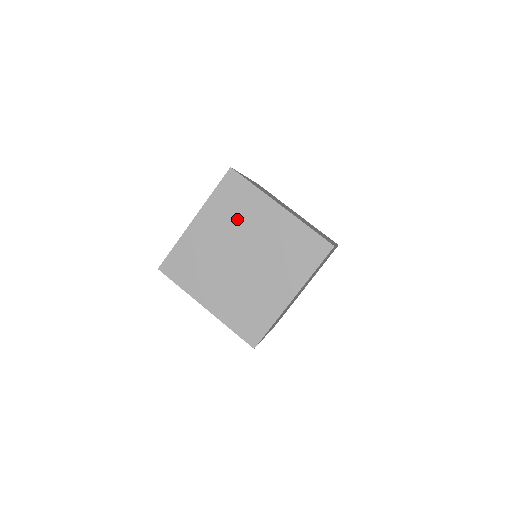
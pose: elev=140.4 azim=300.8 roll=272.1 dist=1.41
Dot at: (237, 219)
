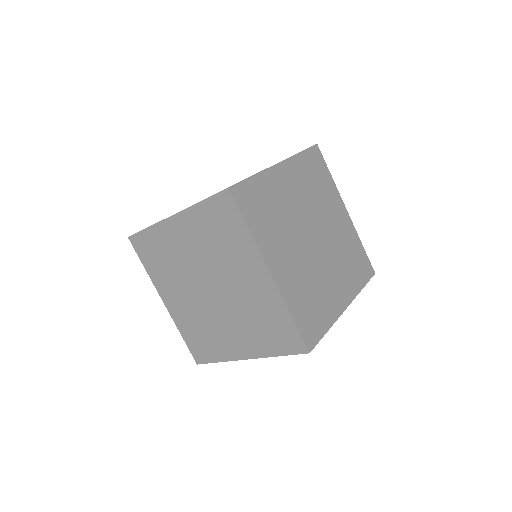
Dot at: (217, 250)
